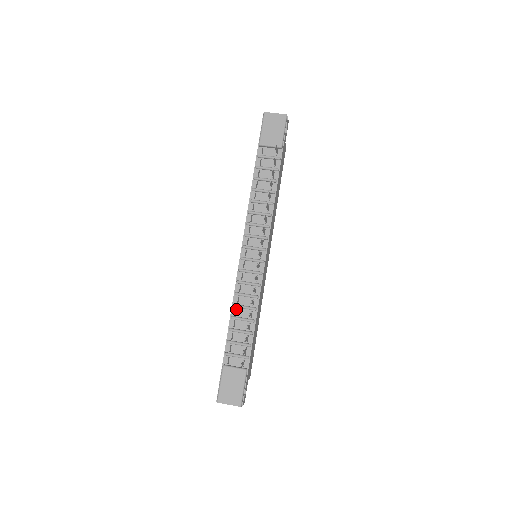
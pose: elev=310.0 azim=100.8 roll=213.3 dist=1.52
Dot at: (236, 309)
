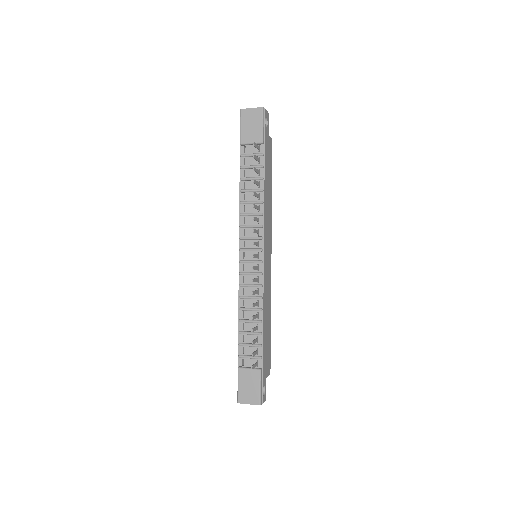
Dot at: (243, 312)
